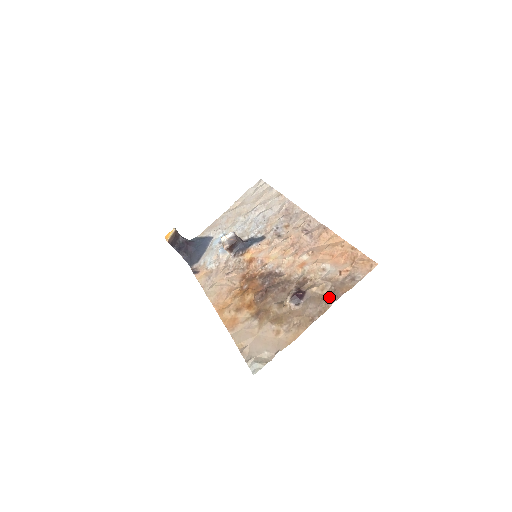
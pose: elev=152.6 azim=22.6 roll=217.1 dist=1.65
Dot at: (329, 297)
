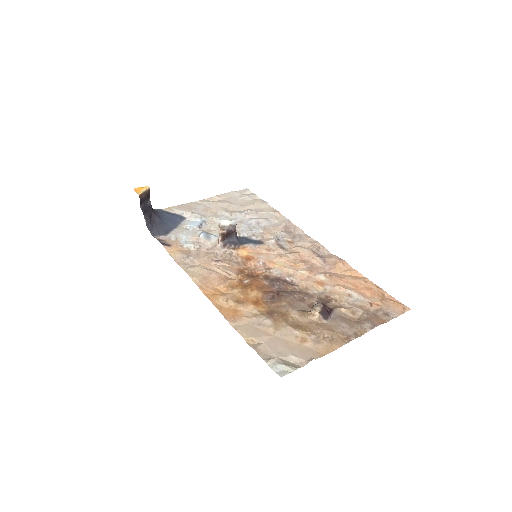
Dot at: (363, 322)
